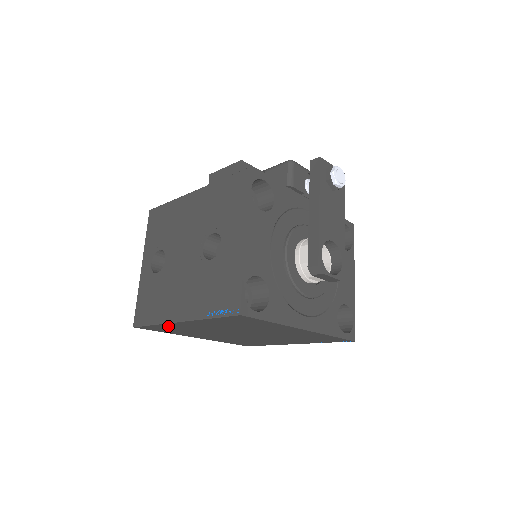
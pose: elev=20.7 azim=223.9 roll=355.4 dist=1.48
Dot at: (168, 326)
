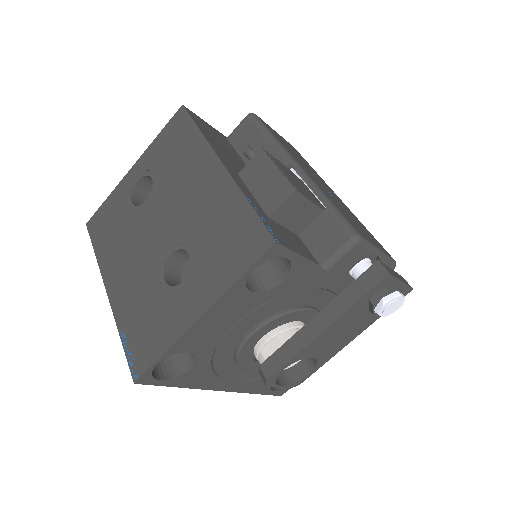
Dot at: occluded
